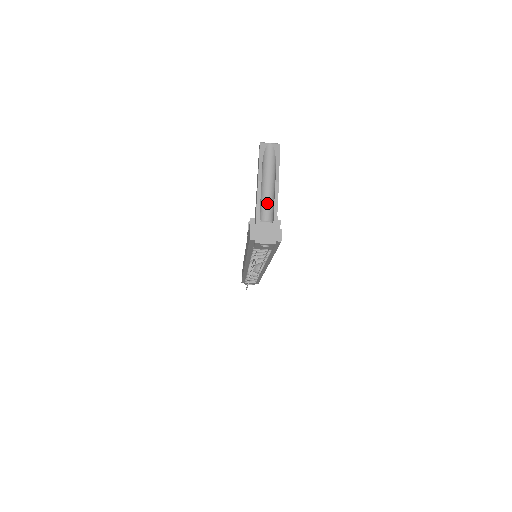
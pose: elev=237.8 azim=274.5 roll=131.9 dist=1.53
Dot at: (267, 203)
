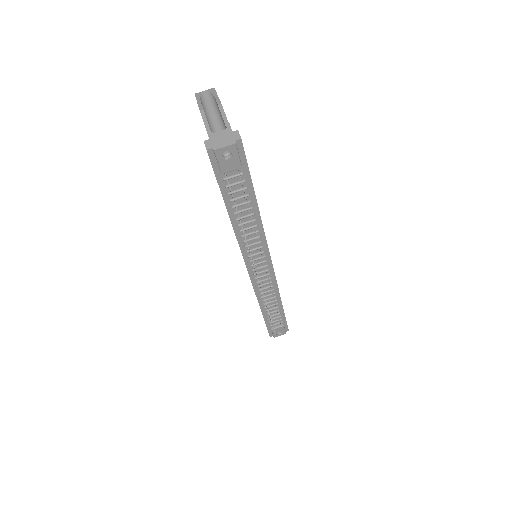
Dot at: (218, 129)
